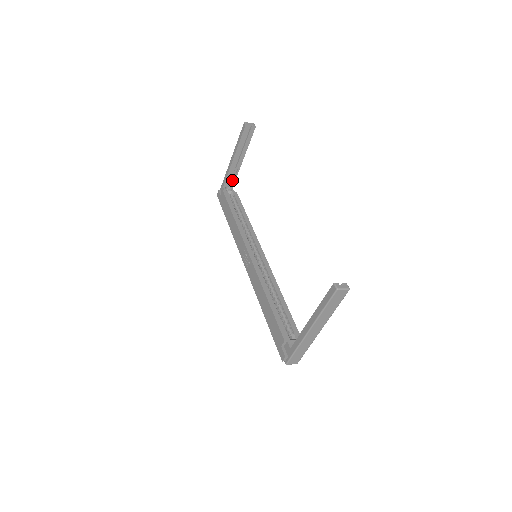
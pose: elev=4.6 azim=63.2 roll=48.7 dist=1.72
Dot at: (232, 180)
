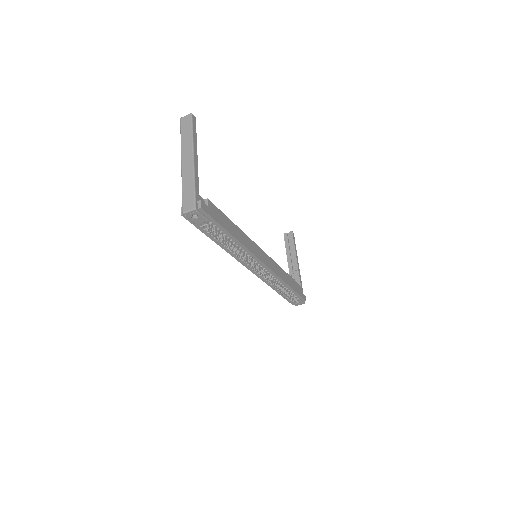
Dot at: occluded
